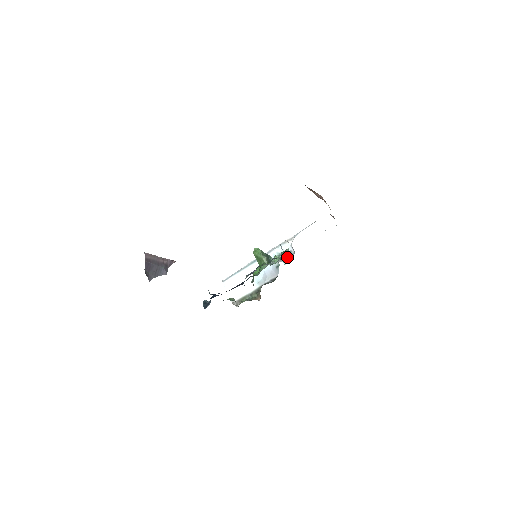
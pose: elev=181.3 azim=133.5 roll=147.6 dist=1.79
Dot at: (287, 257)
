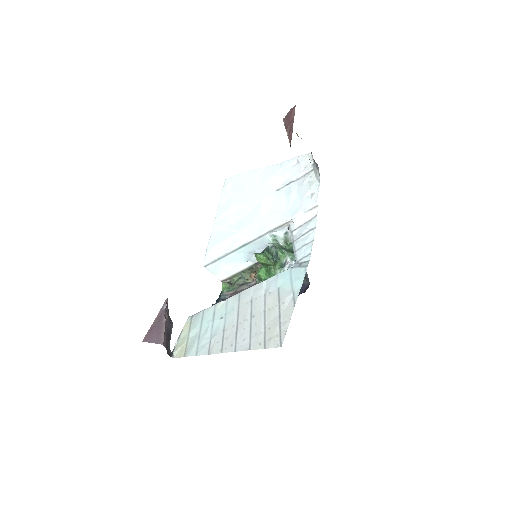
Dot at: occluded
